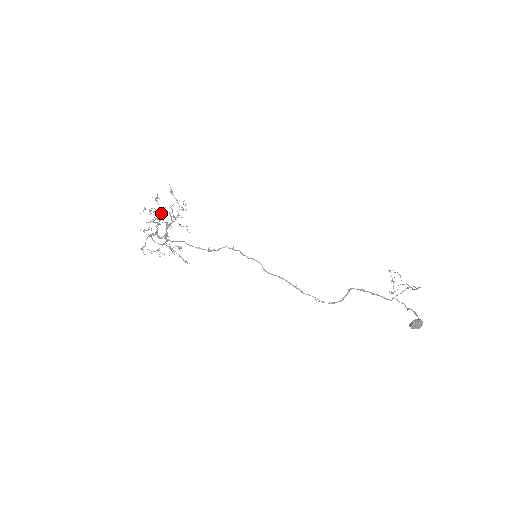
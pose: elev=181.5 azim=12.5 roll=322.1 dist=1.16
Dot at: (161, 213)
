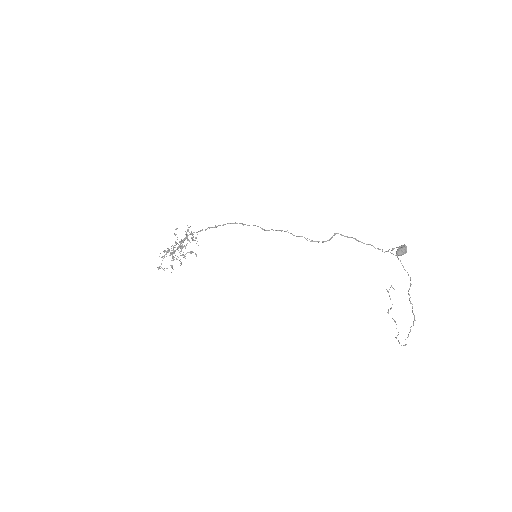
Dot at: occluded
